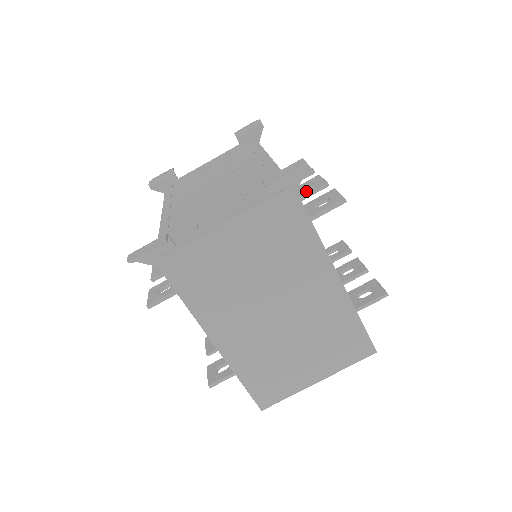
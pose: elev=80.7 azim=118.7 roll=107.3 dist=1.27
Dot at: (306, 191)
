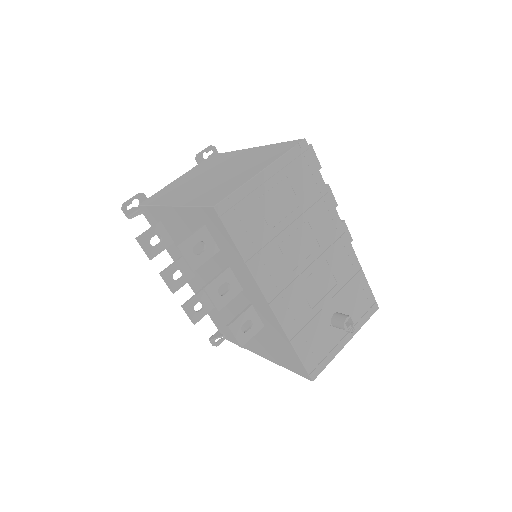
Dot at: occluded
